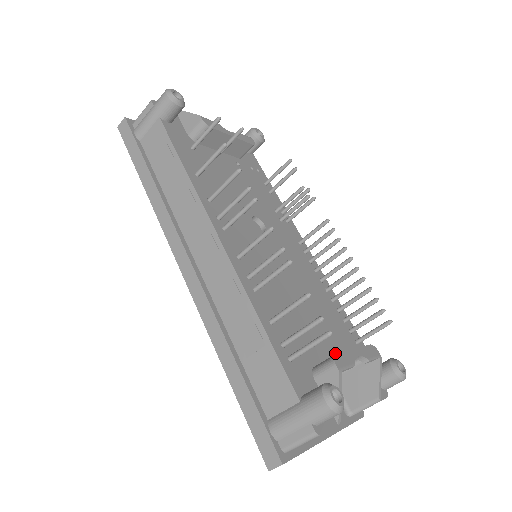
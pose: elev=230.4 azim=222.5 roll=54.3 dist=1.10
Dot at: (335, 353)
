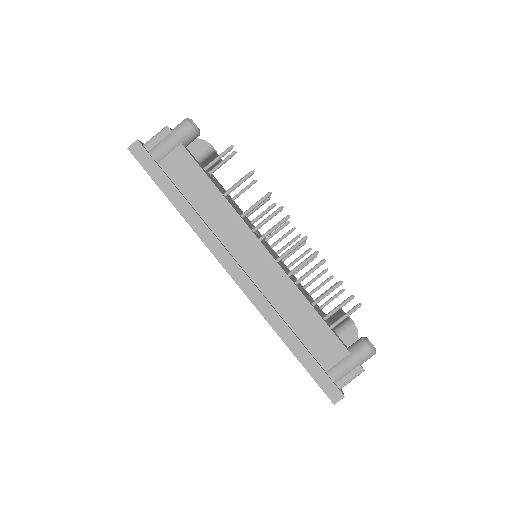
Dot at: occluded
